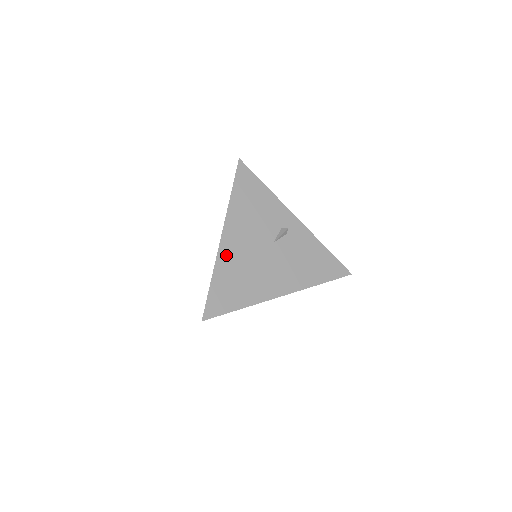
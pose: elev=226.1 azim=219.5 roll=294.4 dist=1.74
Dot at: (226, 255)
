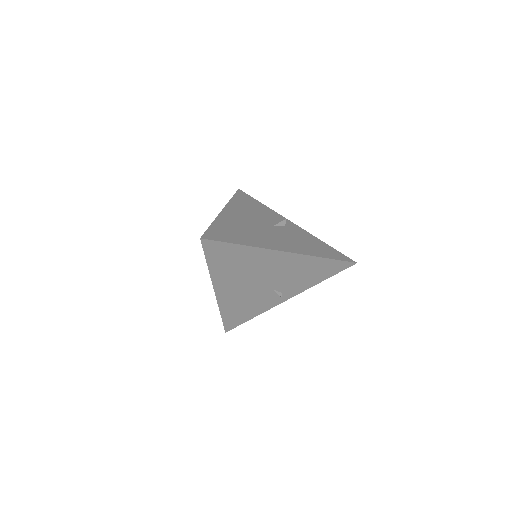
Dot at: (227, 218)
